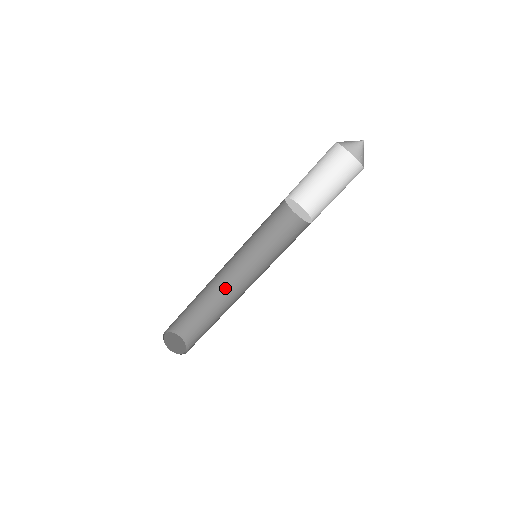
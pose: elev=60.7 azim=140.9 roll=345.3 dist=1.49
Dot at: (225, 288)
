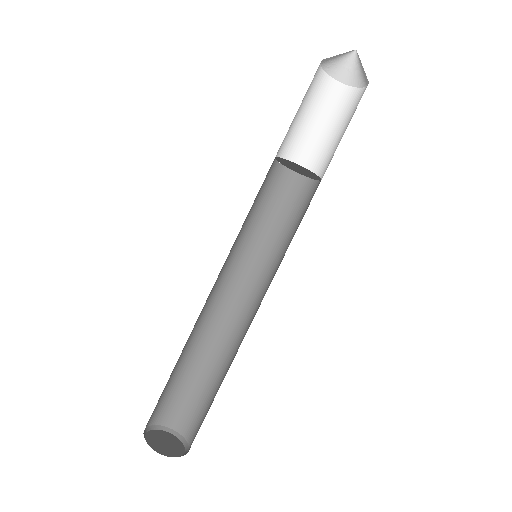
Dot at: (239, 341)
